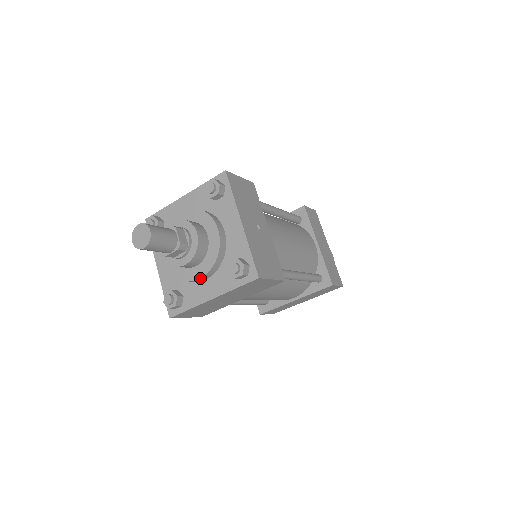
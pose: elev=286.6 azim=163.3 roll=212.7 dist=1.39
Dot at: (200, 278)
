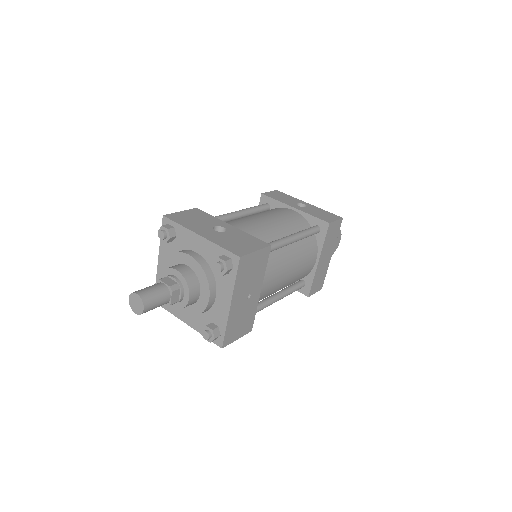
Dot at: (182, 312)
